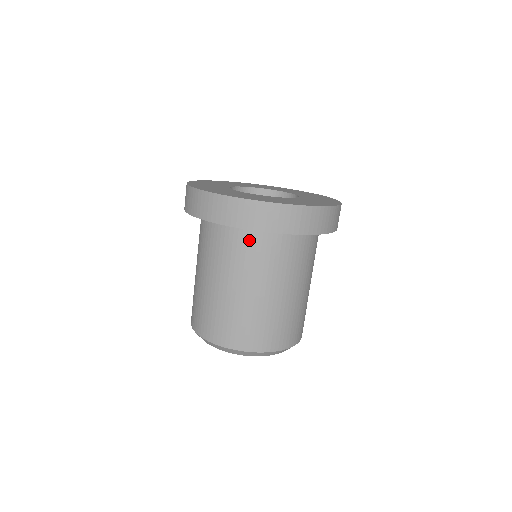
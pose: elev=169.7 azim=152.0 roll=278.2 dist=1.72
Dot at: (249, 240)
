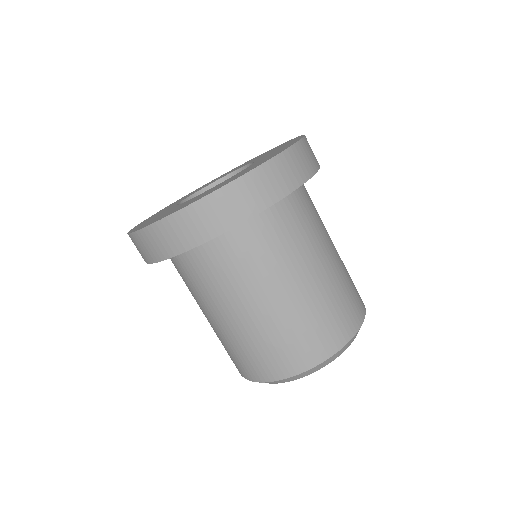
Dot at: (262, 228)
